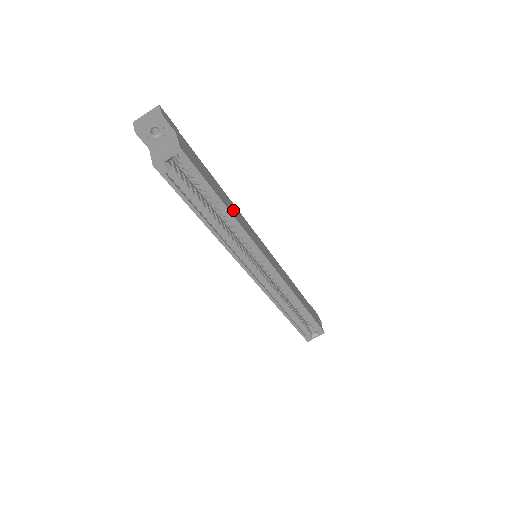
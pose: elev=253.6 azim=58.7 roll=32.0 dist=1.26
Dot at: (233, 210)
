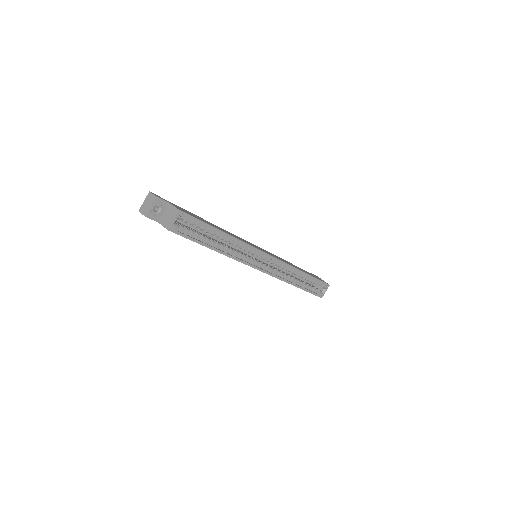
Dot at: occluded
